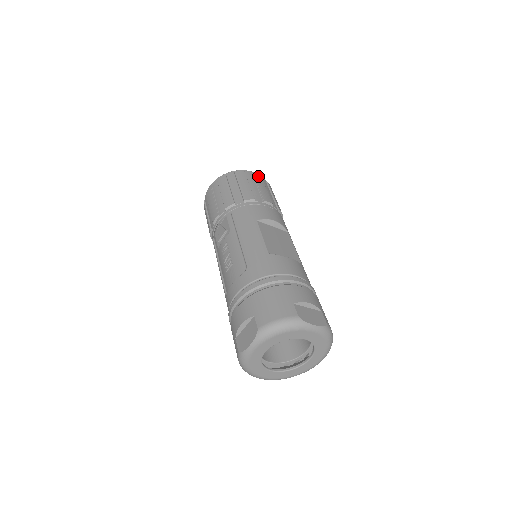
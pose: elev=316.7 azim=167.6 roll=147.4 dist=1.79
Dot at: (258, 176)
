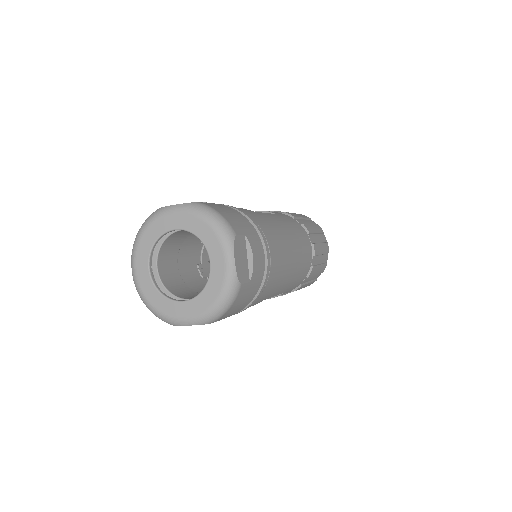
Dot at: occluded
